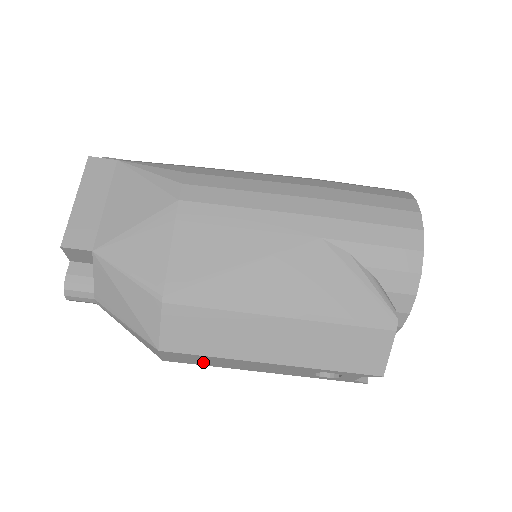
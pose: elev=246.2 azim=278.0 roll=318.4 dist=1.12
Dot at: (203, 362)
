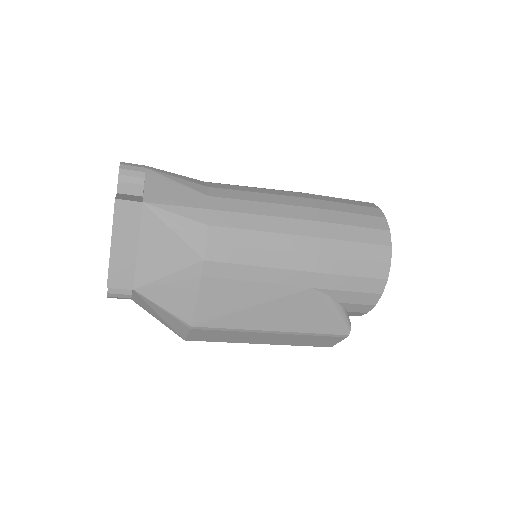
Dot at: occluded
